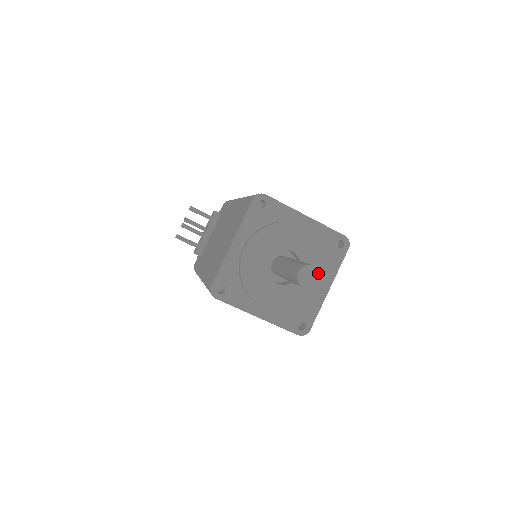
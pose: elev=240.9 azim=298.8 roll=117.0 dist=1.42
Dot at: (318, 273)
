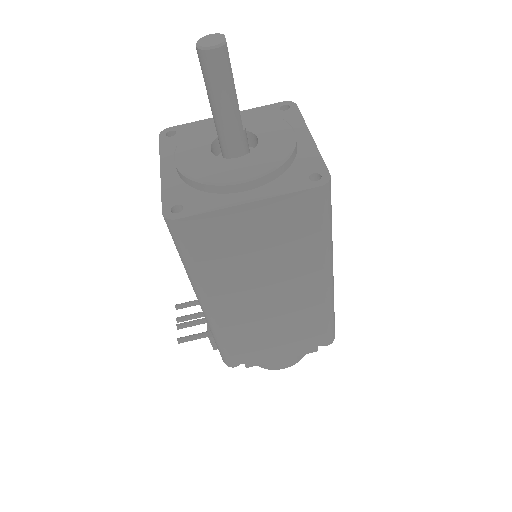
Dot at: (219, 34)
